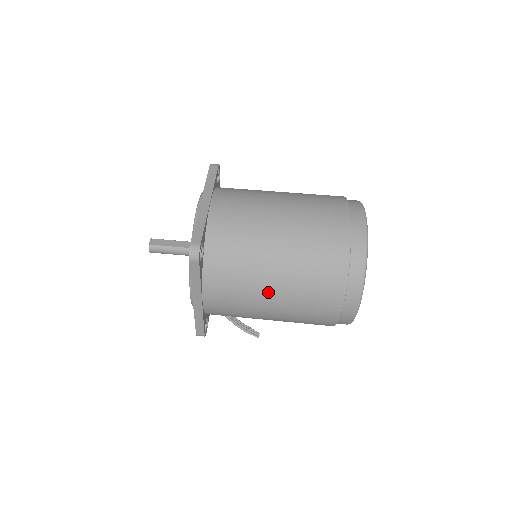
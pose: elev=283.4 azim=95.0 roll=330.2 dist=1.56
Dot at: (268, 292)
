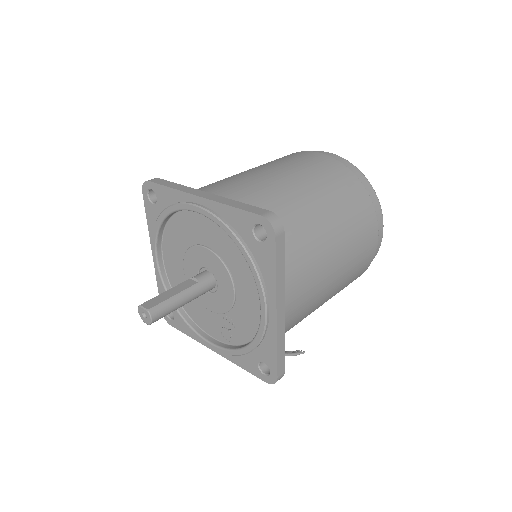
Dot at: (331, 249)
